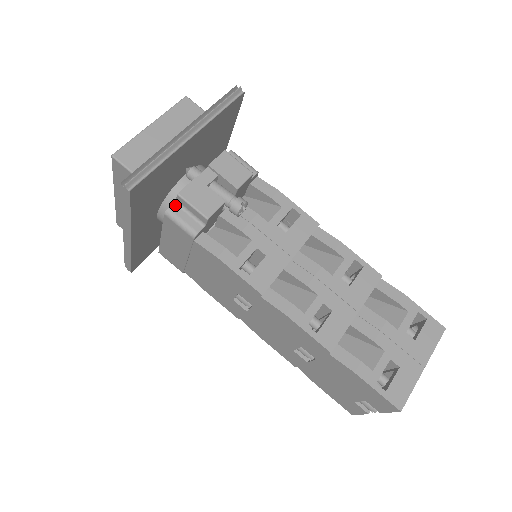
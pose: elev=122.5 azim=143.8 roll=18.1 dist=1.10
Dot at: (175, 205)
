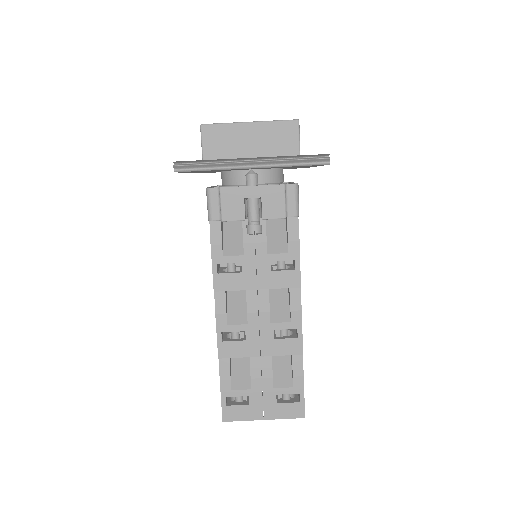
Dot at: (216, 190)
